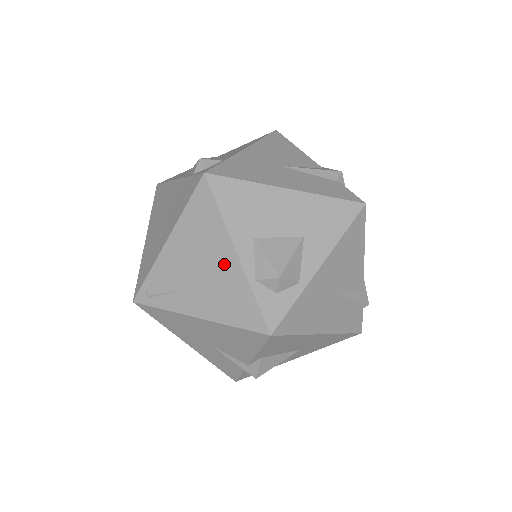
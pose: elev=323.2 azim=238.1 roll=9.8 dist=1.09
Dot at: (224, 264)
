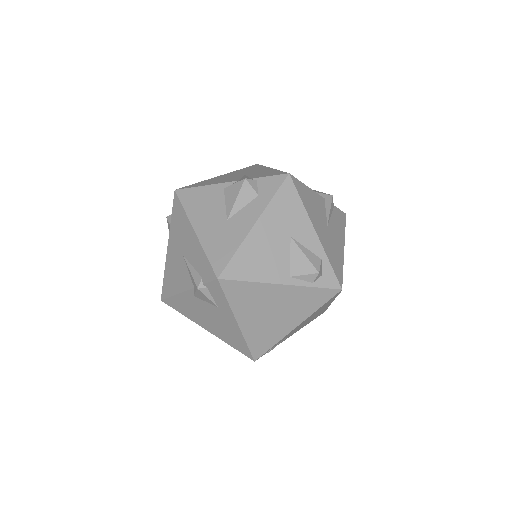
Dot at: occluded
